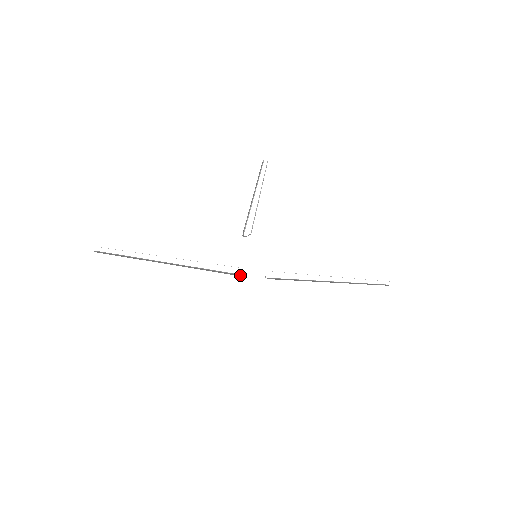
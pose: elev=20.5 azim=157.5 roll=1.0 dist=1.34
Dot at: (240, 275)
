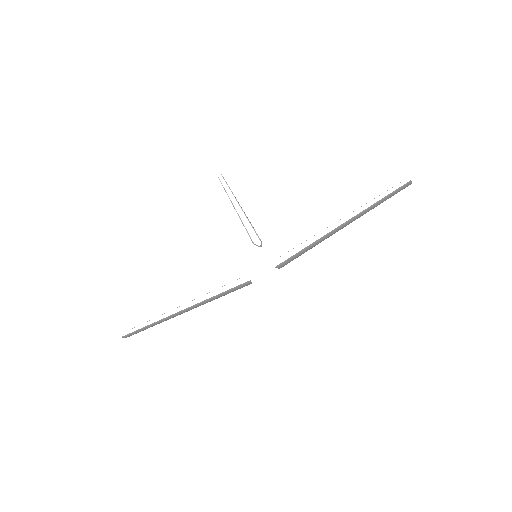
Dot at: (249, 282)
